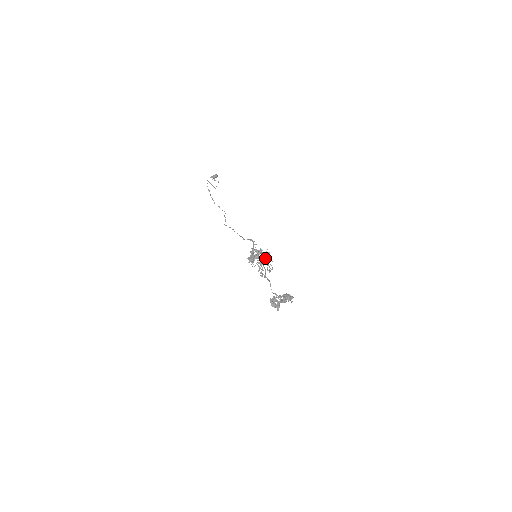
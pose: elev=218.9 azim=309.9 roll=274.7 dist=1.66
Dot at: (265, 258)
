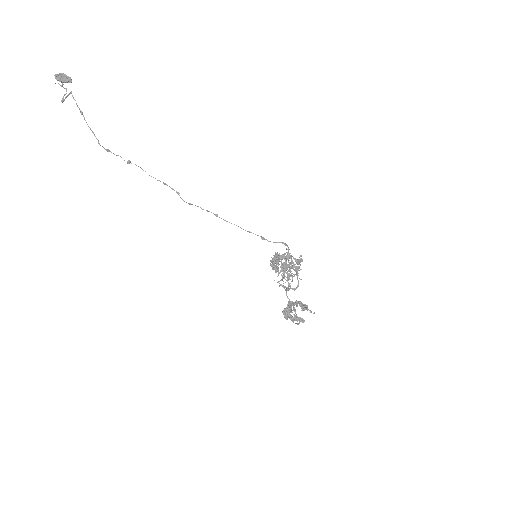
Dot at: (292, 265)
